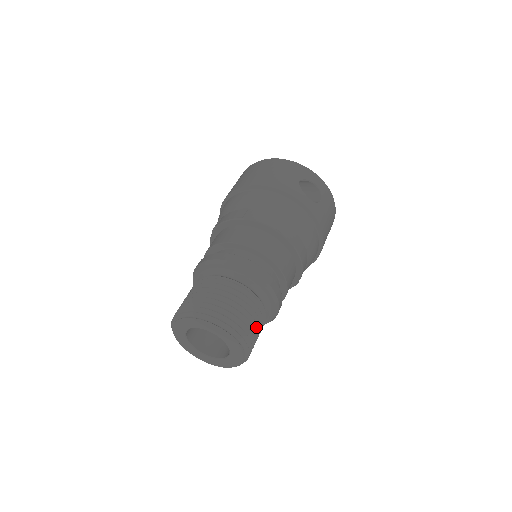
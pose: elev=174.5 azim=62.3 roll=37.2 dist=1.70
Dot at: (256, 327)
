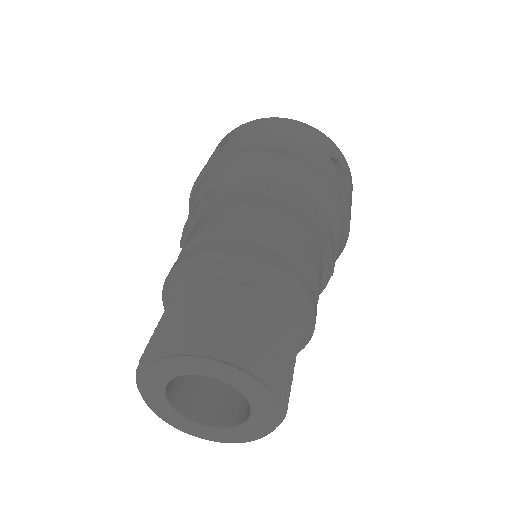
Dot at: occluded
